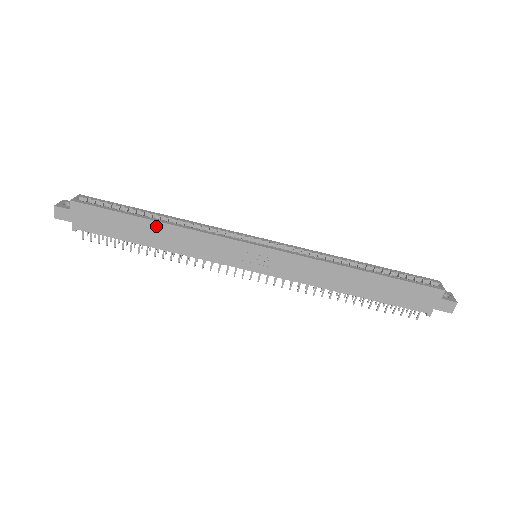
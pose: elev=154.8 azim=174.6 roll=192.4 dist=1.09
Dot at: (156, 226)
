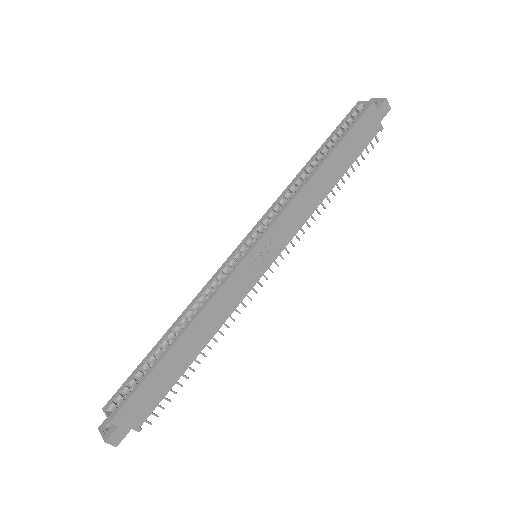
Dot at: (182, 342)
